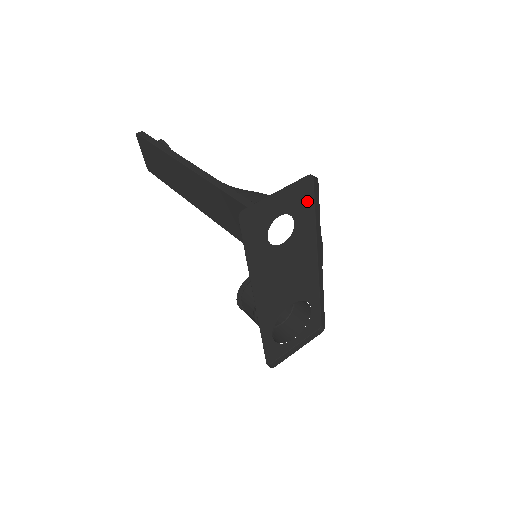
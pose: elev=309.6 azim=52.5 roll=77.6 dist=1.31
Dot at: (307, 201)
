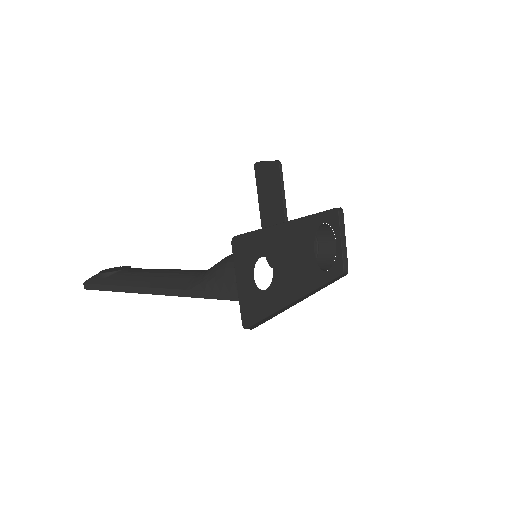
Dot at: (250, 242)
